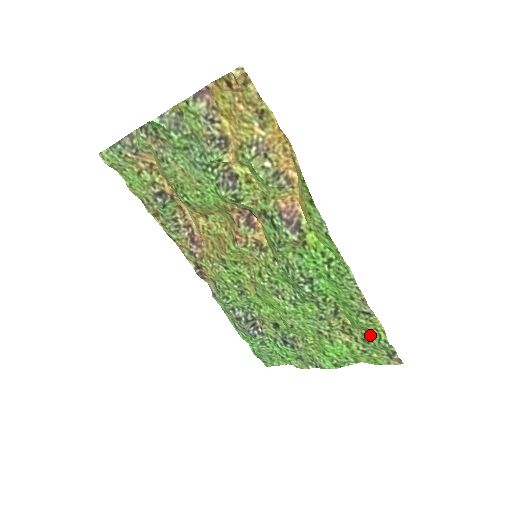
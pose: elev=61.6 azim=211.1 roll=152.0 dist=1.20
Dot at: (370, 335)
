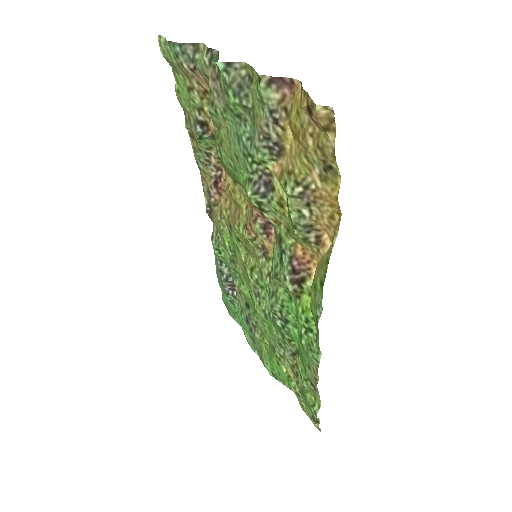
Dot at: (308, 395)
